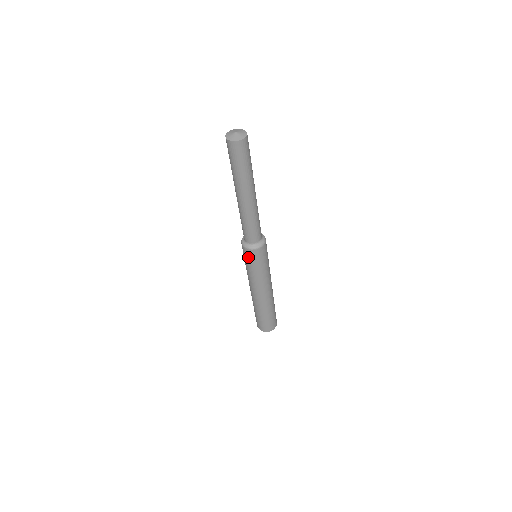
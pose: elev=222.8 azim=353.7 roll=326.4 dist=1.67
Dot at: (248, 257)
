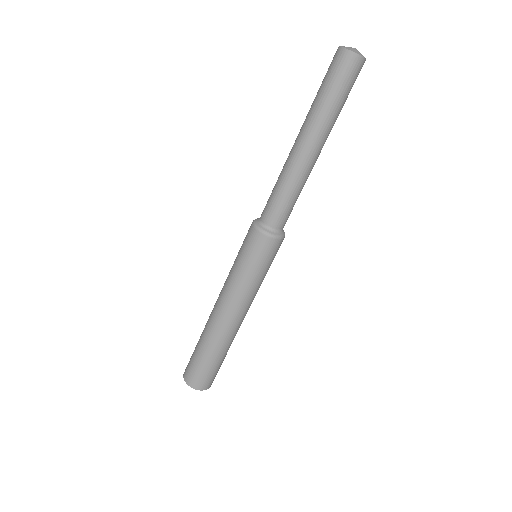
Dot at: (246, 240)
